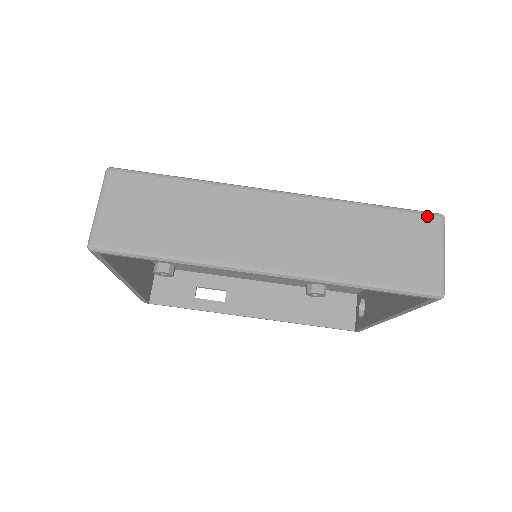
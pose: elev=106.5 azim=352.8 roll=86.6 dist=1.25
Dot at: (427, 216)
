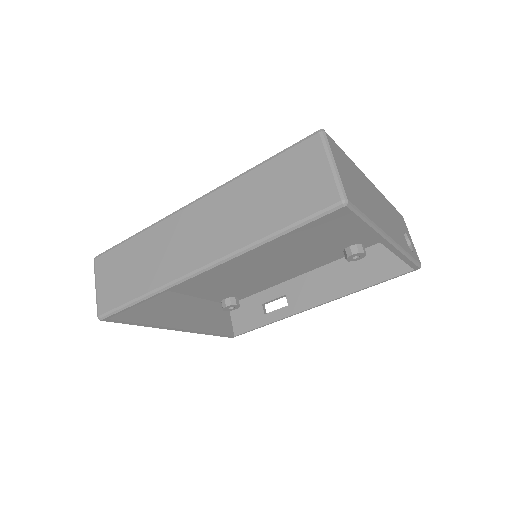
Dot at: (306, 141)
